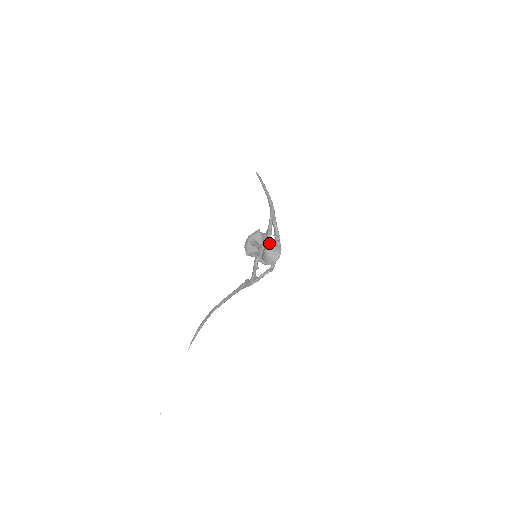
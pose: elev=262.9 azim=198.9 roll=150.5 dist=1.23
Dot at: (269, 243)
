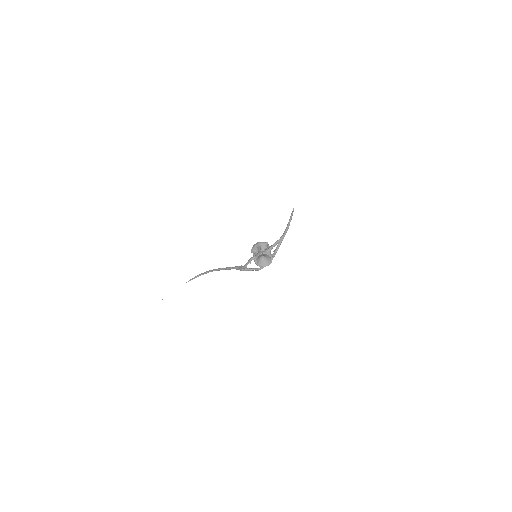
Dot at: (266, 253)
